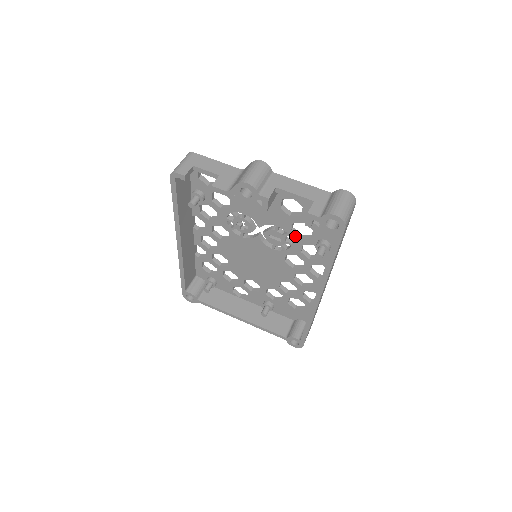
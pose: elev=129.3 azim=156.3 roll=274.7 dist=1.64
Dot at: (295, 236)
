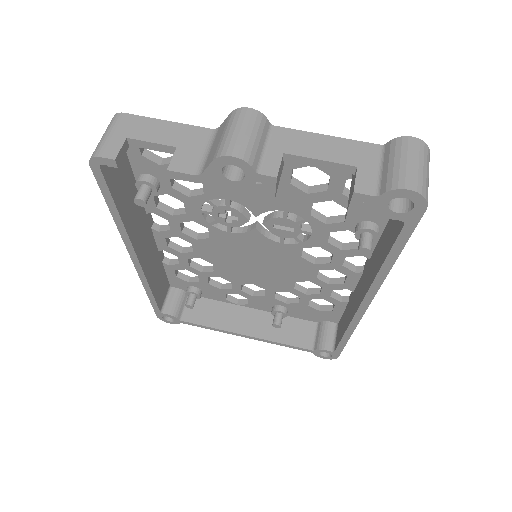
Dot at: (317, 221)
